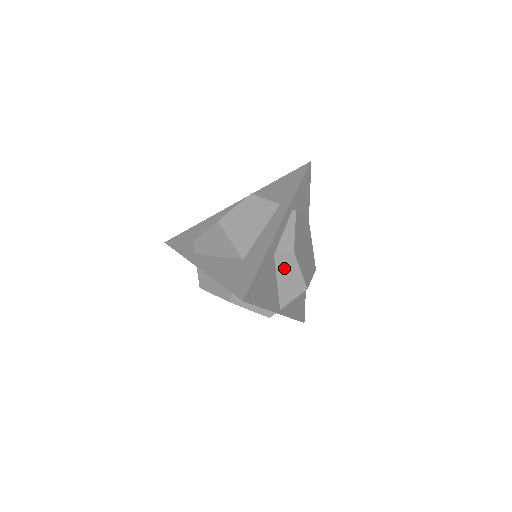
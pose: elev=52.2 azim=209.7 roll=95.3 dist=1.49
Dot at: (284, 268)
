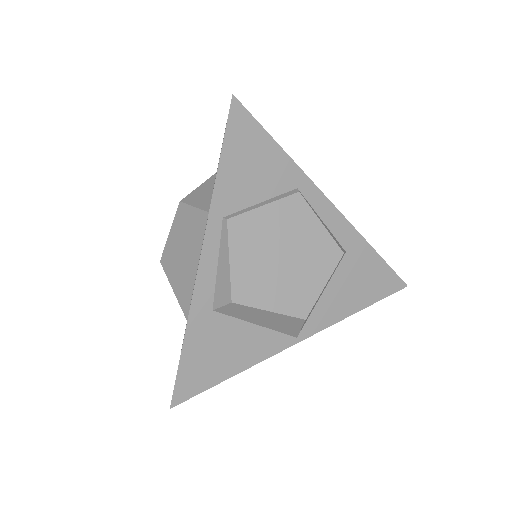
Dot at: (244, 314)
